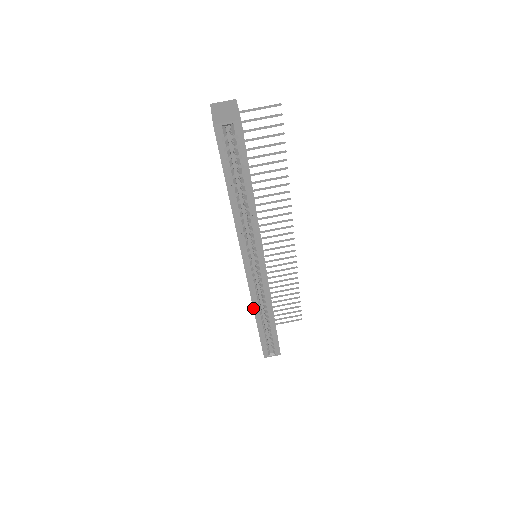
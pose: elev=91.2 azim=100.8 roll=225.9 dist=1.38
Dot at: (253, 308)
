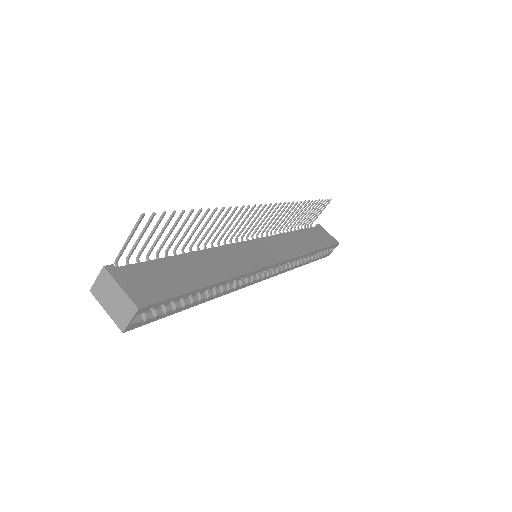
Dot at: occluded
